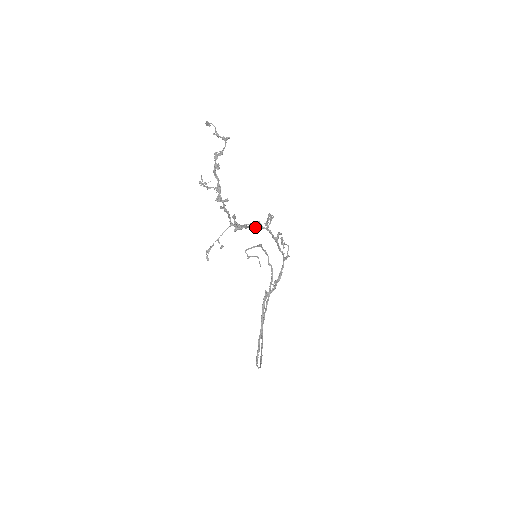
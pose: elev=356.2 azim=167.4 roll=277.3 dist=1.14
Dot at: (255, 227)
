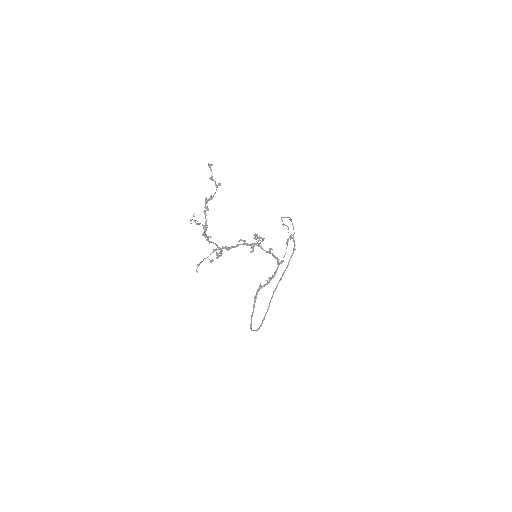
Dot at: (247, 244)
